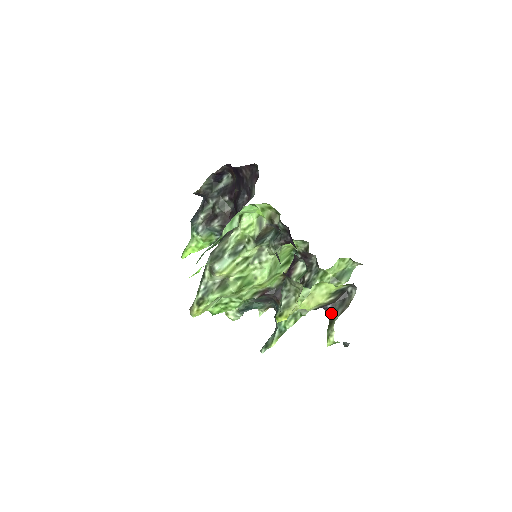
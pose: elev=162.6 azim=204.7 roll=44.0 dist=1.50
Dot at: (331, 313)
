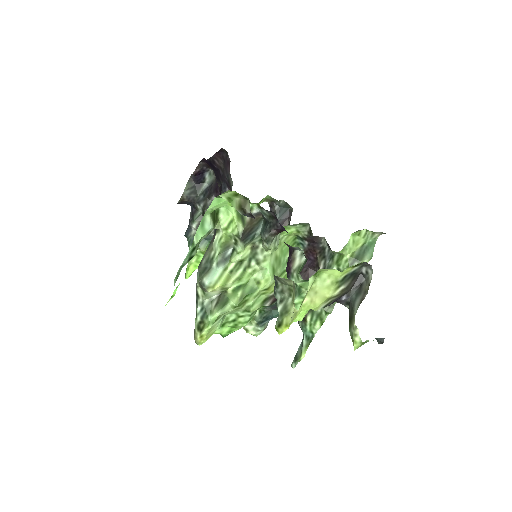
Dot at: (349, 306)
